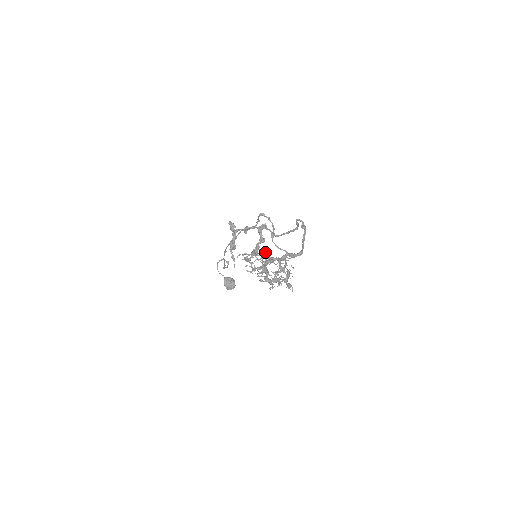
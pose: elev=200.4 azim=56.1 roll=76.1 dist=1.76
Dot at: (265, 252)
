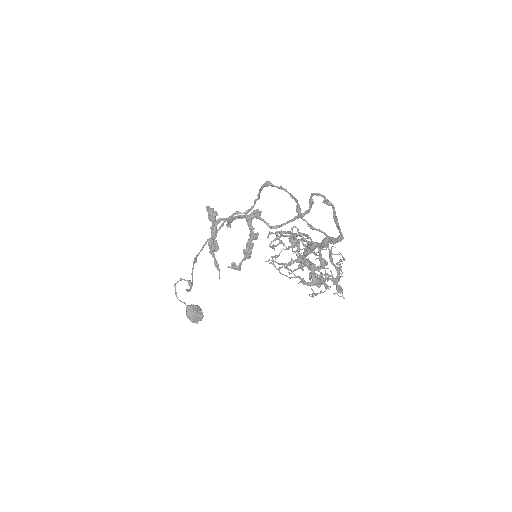
Dot at: occluded
